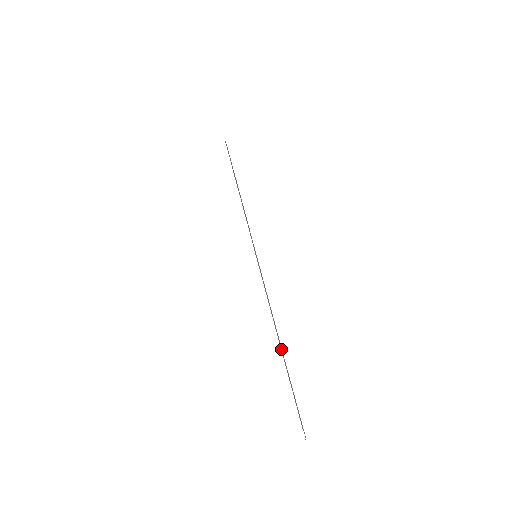
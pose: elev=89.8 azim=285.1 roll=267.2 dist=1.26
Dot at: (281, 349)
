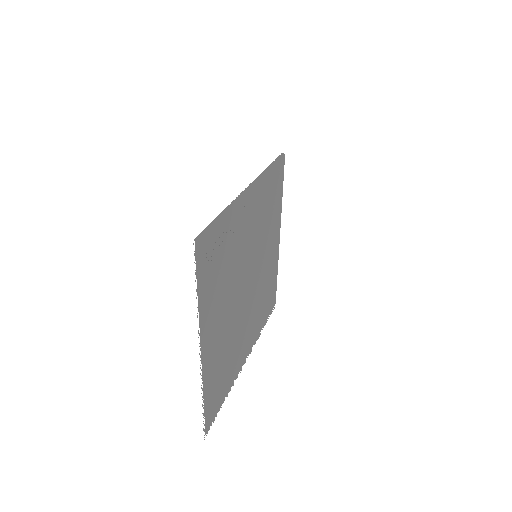
Dot at: (233, 204)
